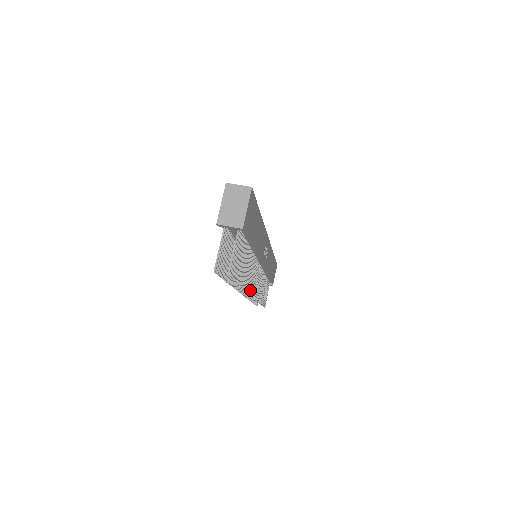
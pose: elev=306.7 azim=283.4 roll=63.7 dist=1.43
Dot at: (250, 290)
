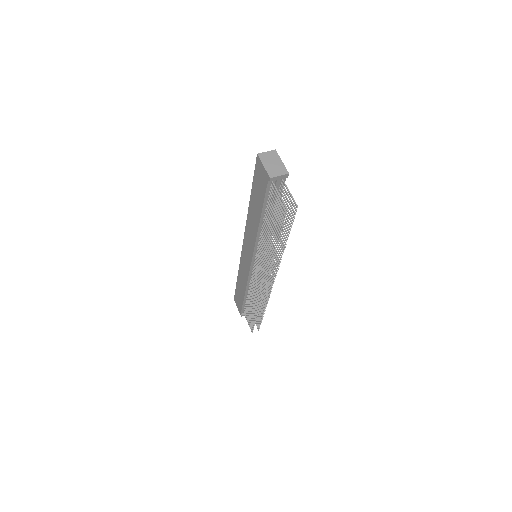
Dot at: (276, 271)
